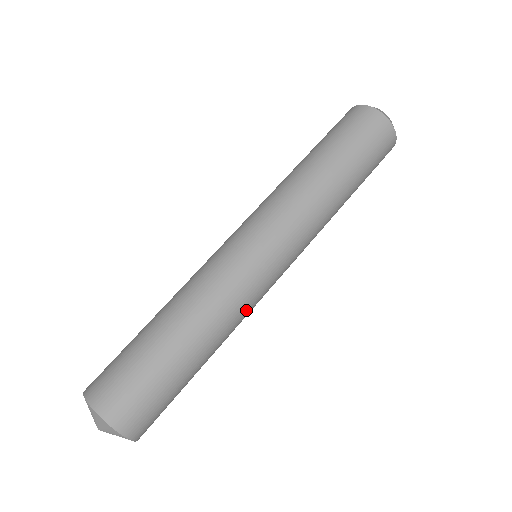
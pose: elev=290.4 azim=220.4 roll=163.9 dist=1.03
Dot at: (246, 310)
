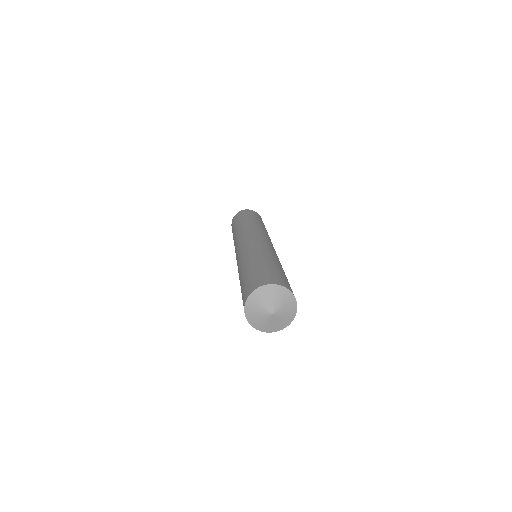
Dot at: occluded
